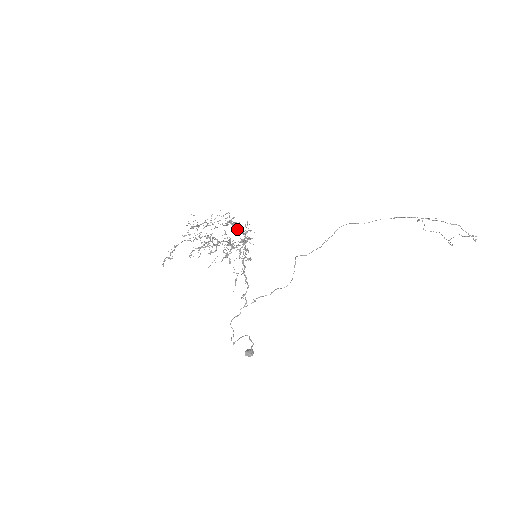
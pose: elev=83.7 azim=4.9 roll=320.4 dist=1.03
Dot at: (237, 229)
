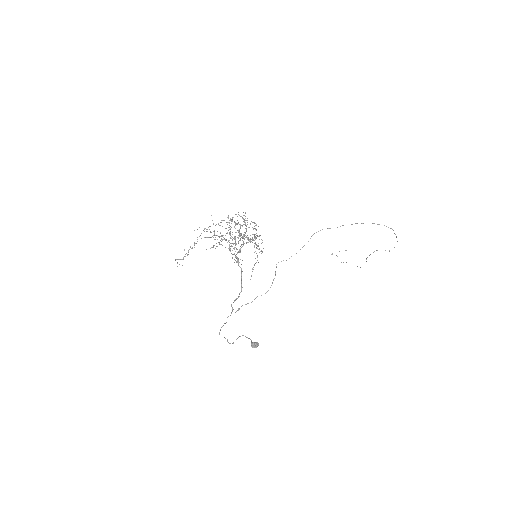
Dot at: occluded
